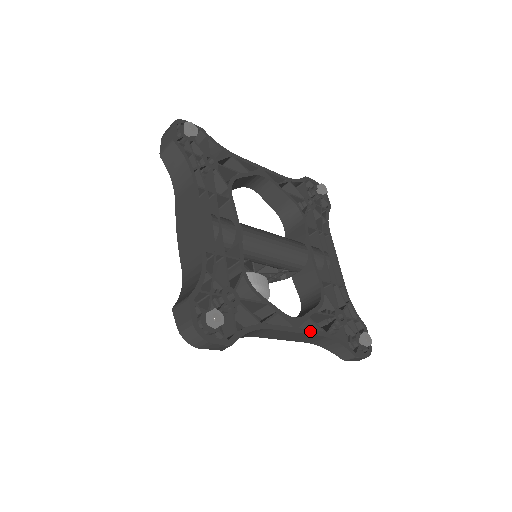
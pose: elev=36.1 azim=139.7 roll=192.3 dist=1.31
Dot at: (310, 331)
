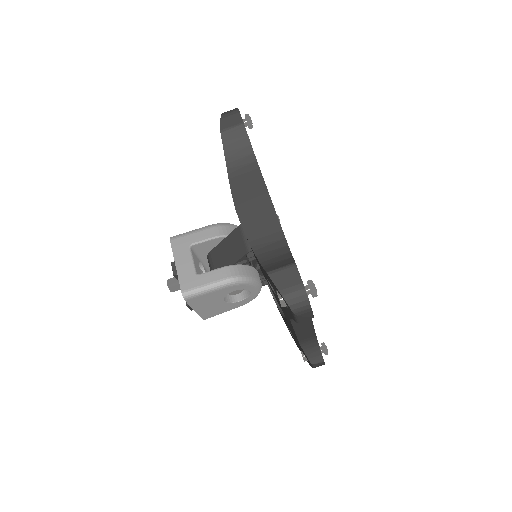
Dot at: occluded
